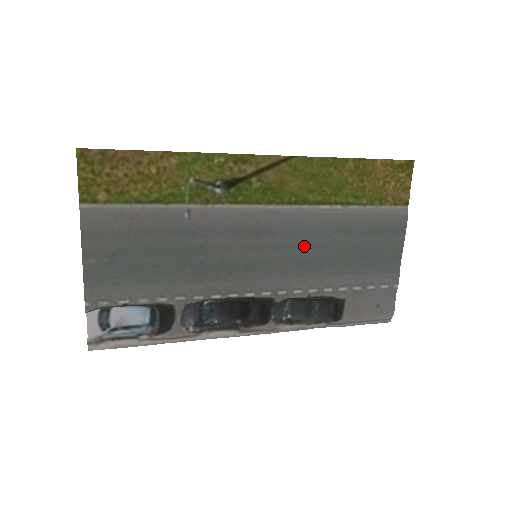
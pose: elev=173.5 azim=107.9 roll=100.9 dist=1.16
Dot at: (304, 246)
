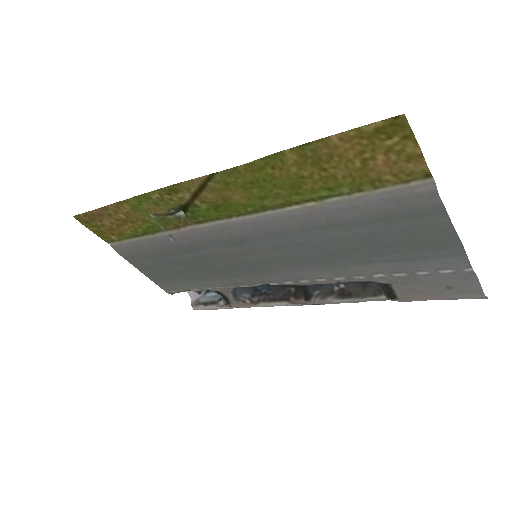
Dot at: (296, 246)
